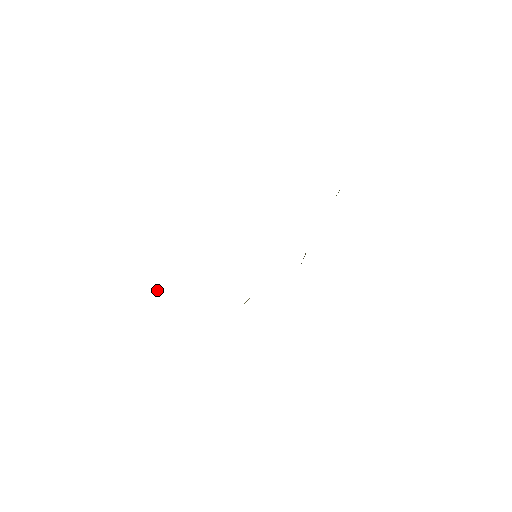
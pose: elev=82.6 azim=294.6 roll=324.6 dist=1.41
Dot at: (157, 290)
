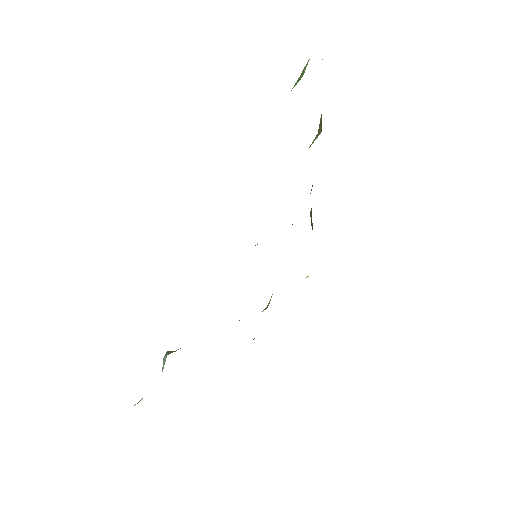
Dot at: (163, 363)
